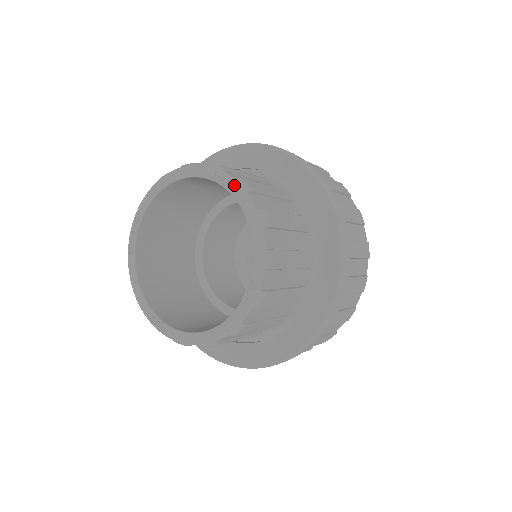
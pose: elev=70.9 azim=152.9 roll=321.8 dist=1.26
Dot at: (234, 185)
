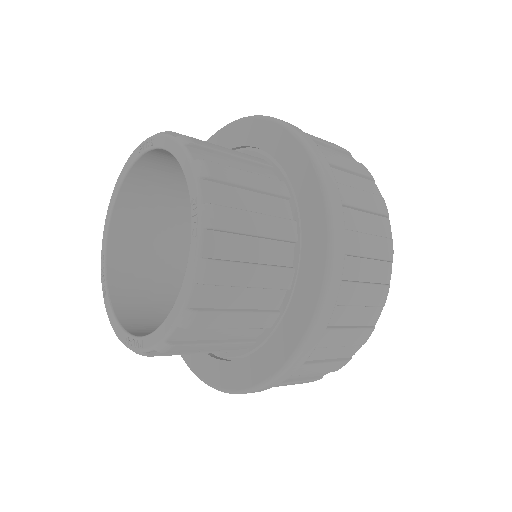
Dot at: (154, 138)
